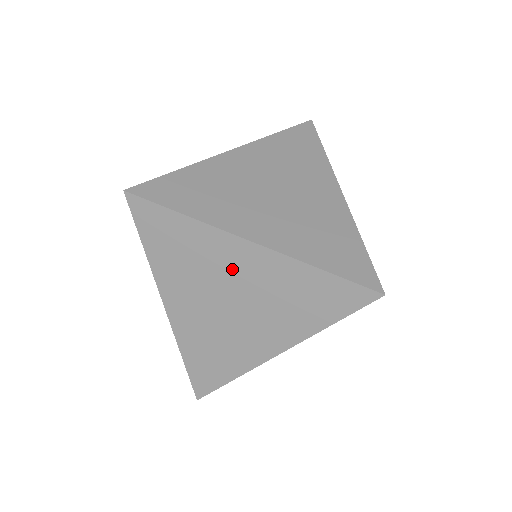
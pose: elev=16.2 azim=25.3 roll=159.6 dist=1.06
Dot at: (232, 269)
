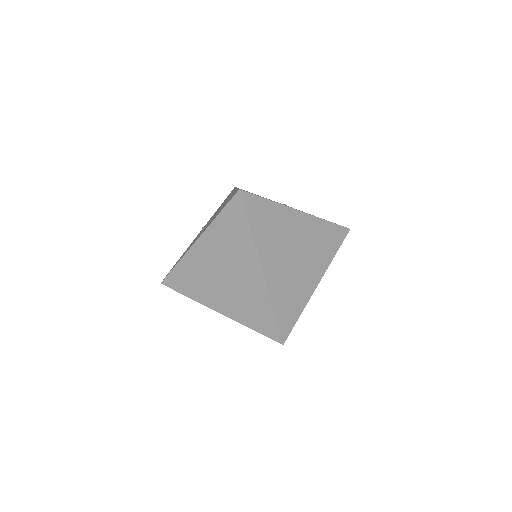
Dot at: (242, 267)
